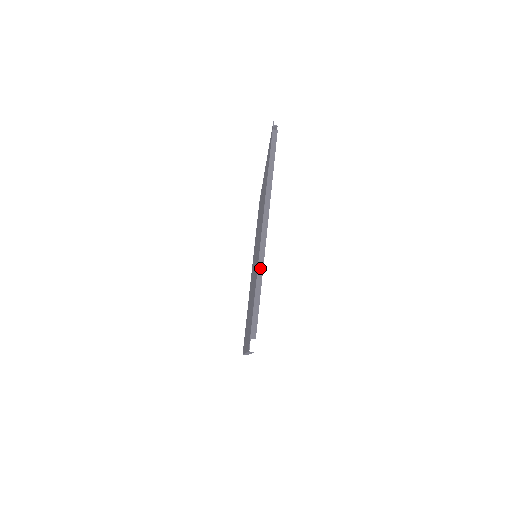
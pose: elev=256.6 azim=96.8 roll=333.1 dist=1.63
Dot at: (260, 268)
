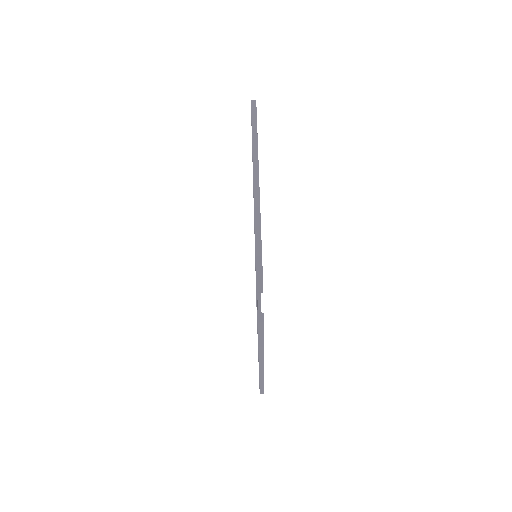
Dot at: (257, 219)
